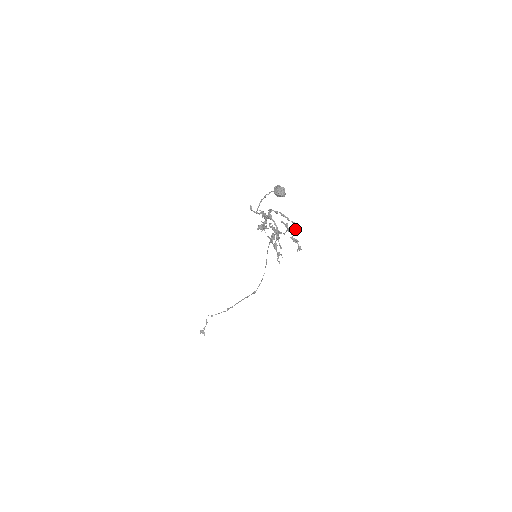
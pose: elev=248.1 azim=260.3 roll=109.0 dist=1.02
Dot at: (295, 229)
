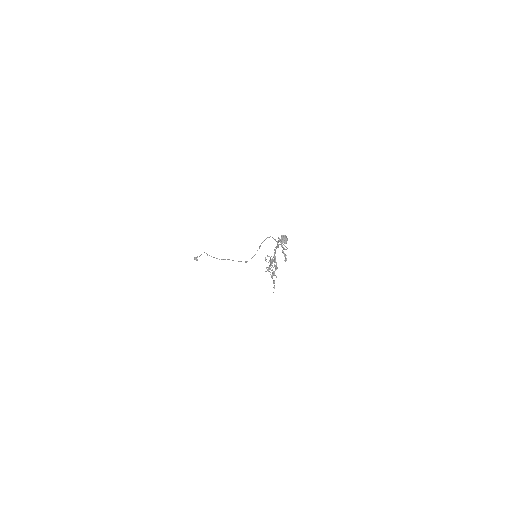
Dot at: (286, 249)
